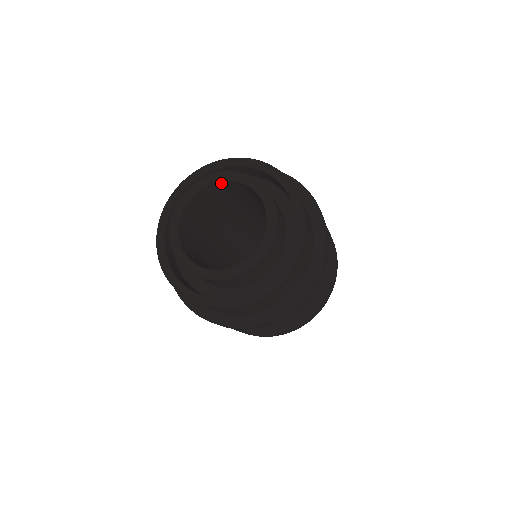
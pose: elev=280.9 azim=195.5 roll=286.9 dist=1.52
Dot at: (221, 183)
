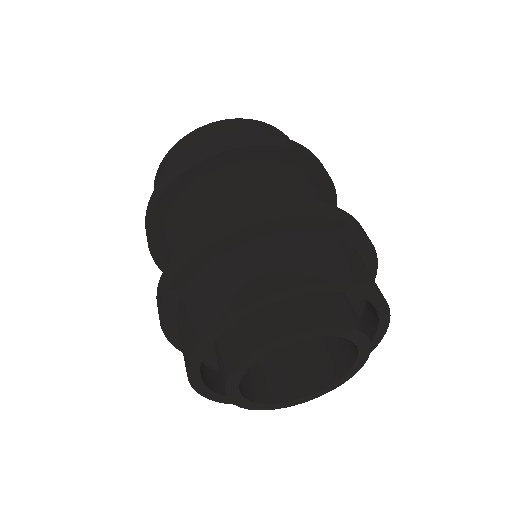
Dot at: occluded
